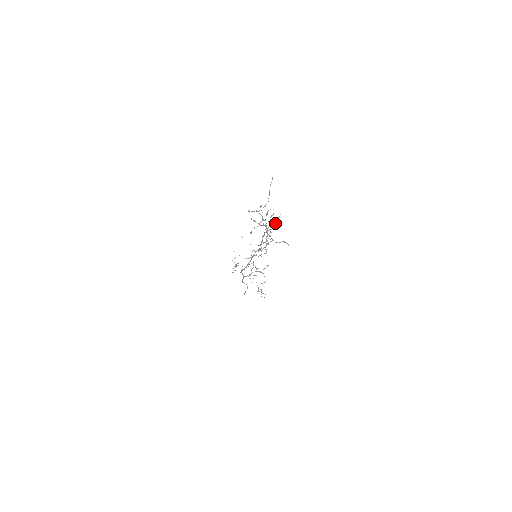
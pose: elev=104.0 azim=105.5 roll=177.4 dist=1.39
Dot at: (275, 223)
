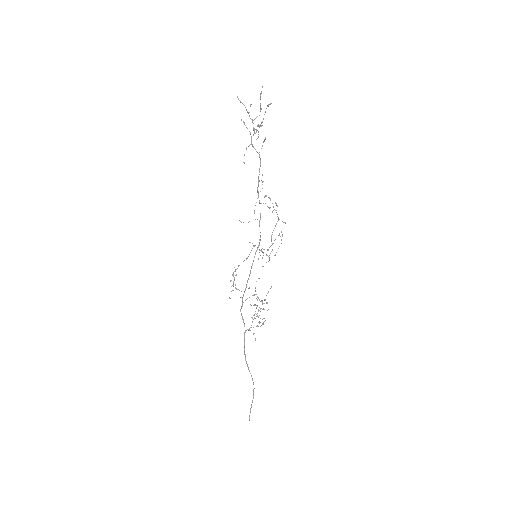
Dot at: occluded
